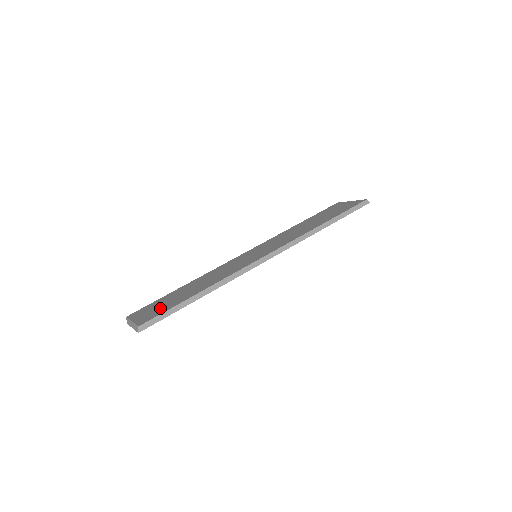
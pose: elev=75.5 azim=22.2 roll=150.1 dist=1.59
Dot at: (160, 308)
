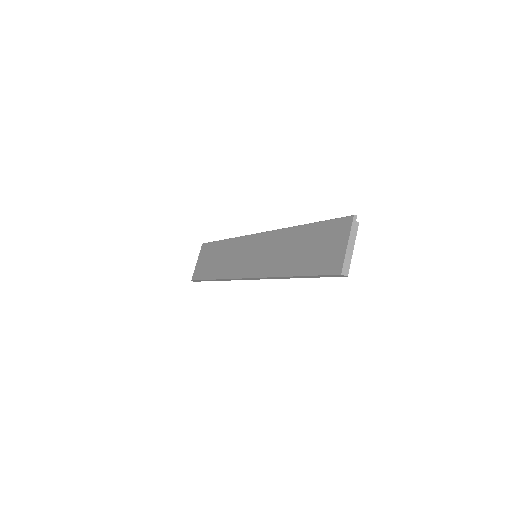
Dot at: (204, 267)
